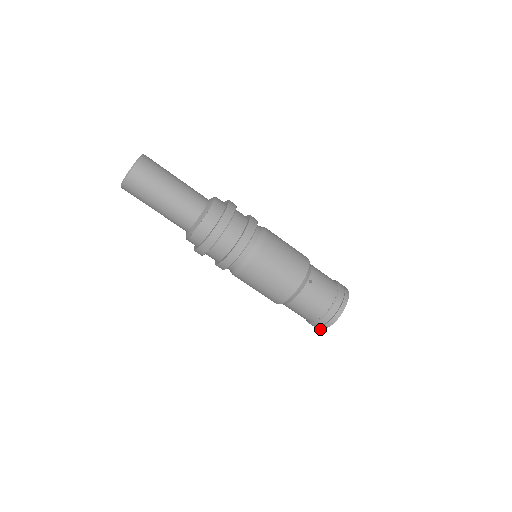
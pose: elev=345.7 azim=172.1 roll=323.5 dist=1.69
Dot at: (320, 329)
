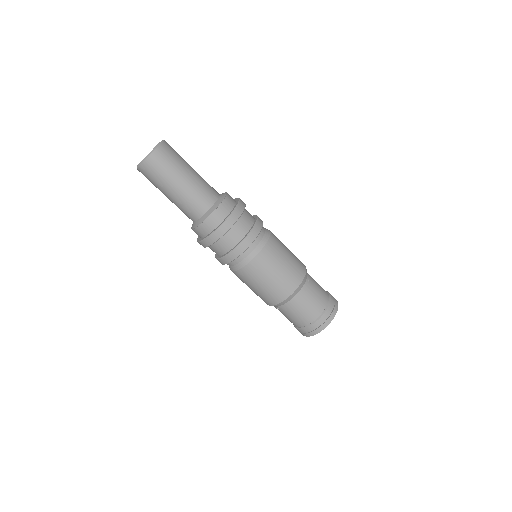
Dot at: (313, 334)
